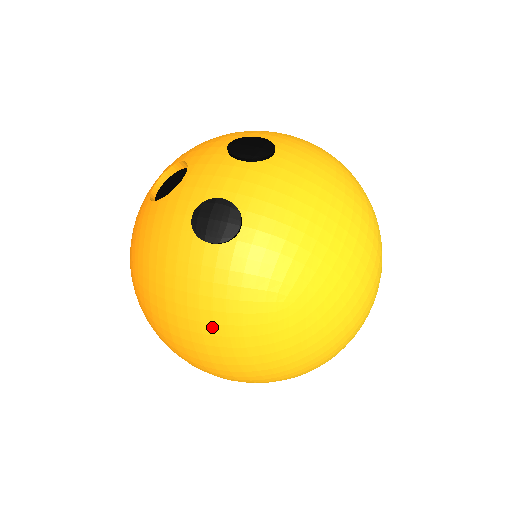
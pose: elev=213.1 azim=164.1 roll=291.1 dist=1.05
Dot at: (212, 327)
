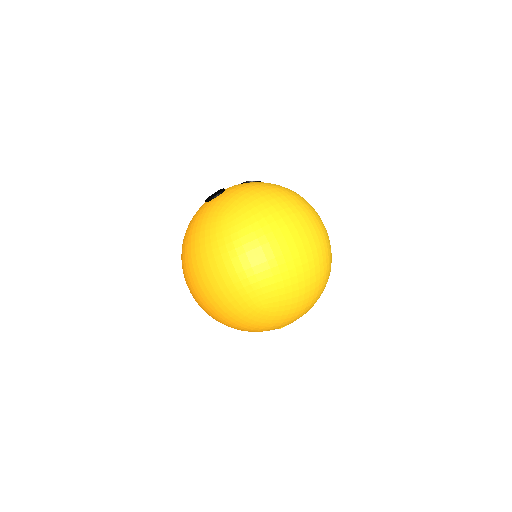
Dot at: (194, 236)
